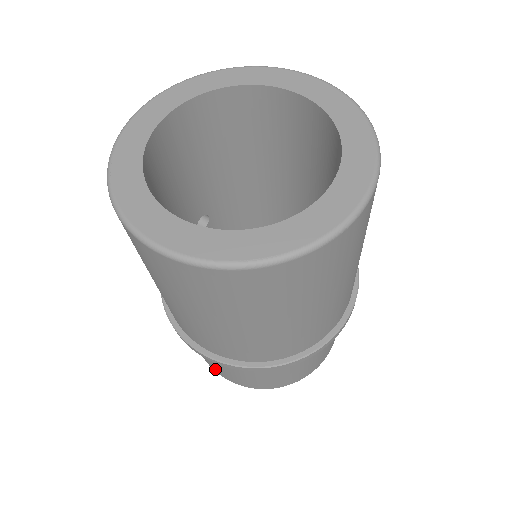
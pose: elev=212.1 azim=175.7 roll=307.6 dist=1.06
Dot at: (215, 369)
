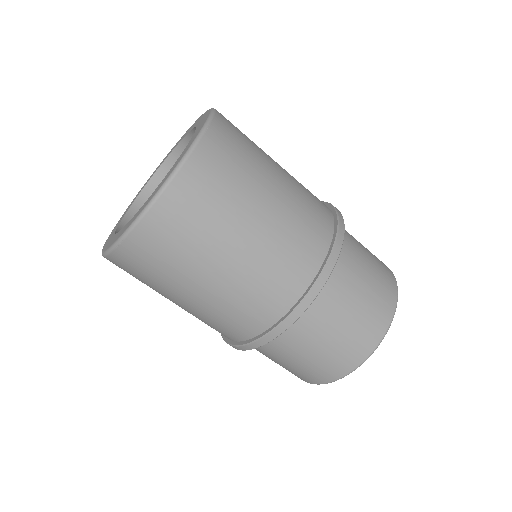
Dot at: occluded
